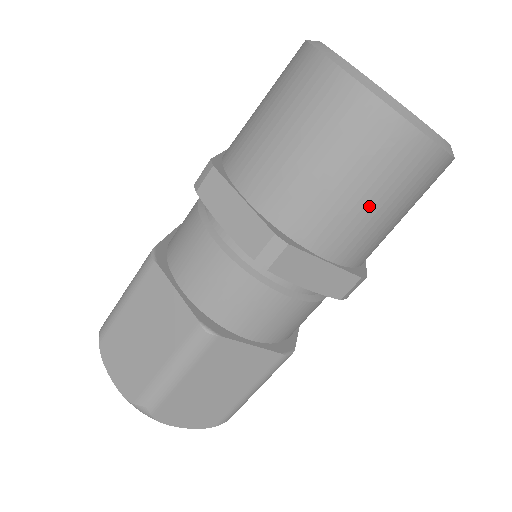
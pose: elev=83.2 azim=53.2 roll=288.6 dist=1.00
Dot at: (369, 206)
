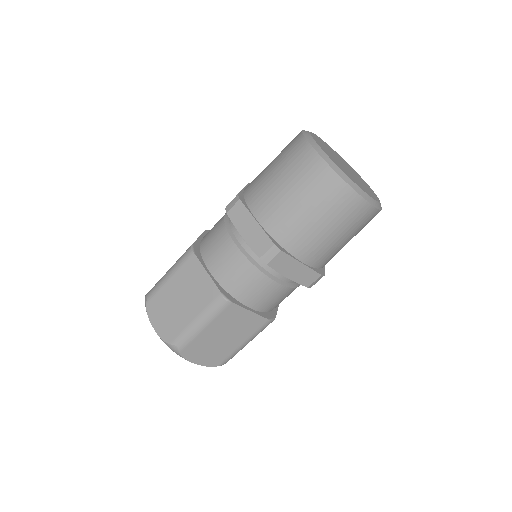
Dot at: (285, 191)
